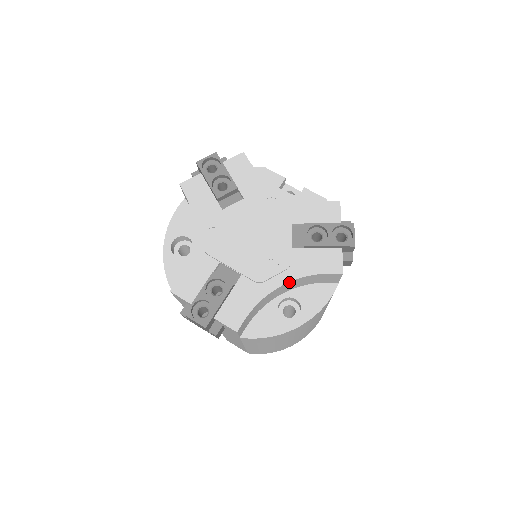
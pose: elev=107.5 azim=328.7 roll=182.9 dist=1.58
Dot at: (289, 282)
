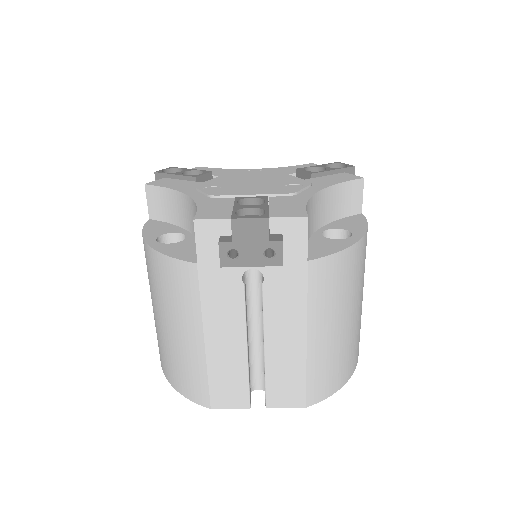
Dot at: (322, 191)
